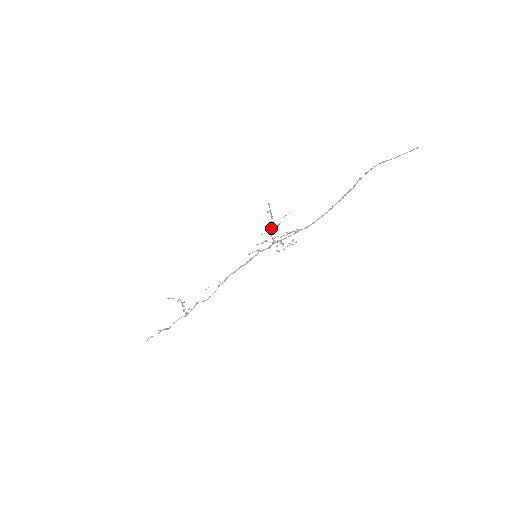
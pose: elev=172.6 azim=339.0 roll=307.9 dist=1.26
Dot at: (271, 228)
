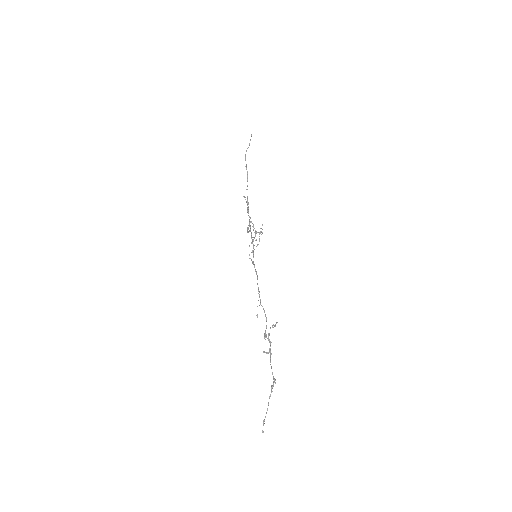
Dot at: (251, 221)
